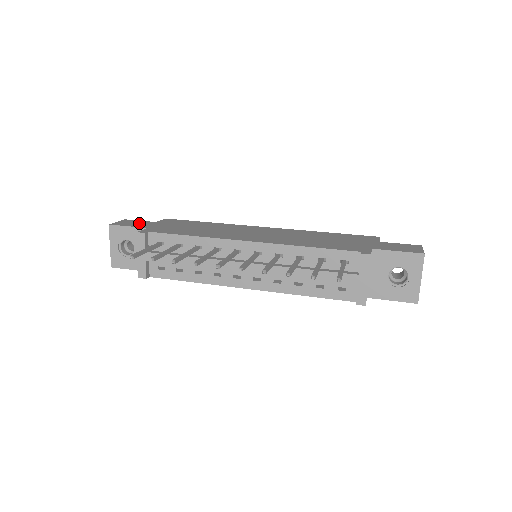
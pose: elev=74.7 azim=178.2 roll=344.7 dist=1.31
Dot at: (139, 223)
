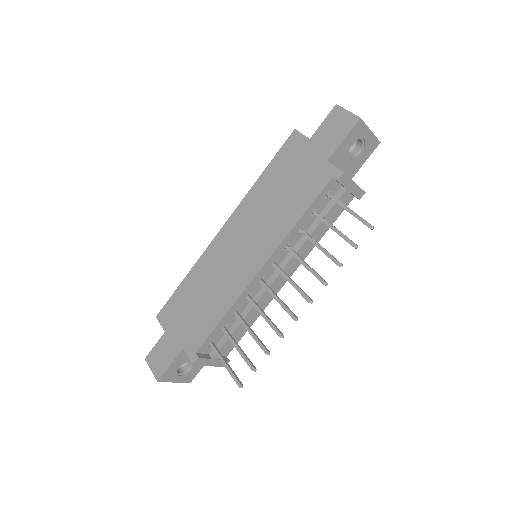
Dot at: (164, 351)
